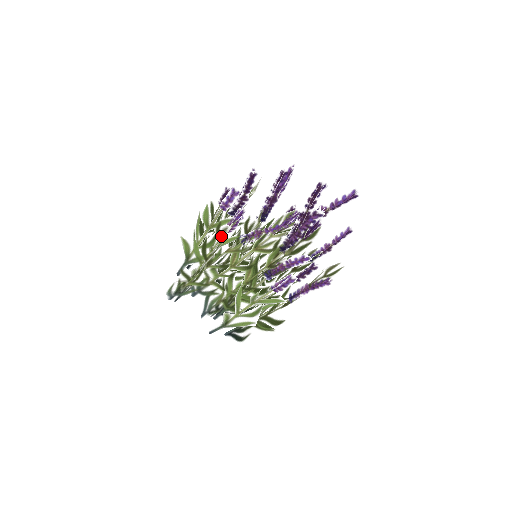
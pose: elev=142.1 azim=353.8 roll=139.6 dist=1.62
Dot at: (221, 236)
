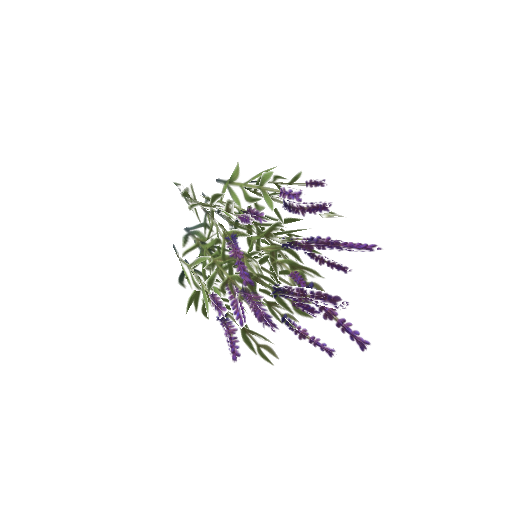
Dot at: (229, 210)
